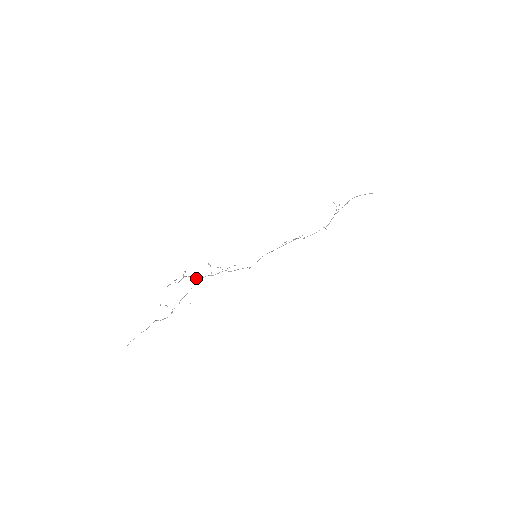
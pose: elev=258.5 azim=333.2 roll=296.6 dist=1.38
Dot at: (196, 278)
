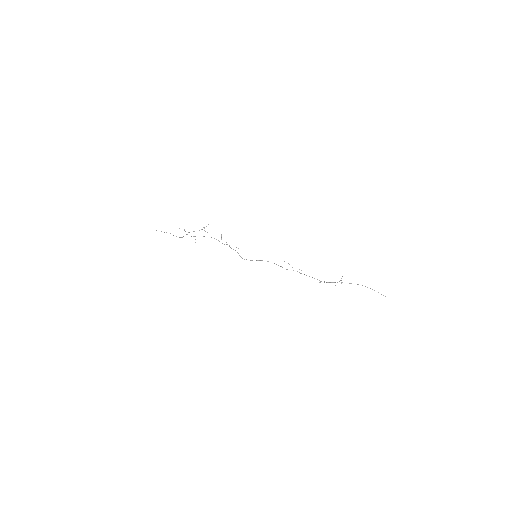
Dot at: occluded
